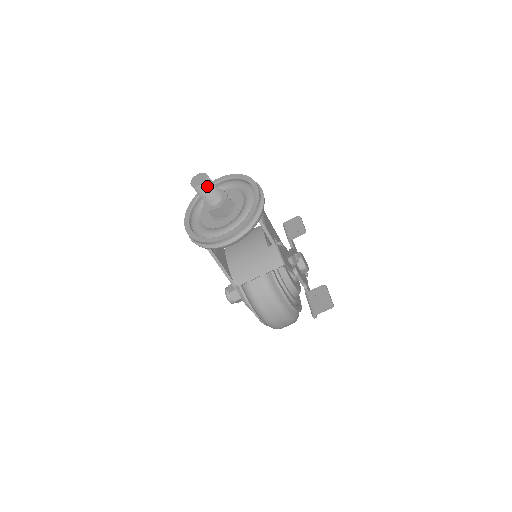
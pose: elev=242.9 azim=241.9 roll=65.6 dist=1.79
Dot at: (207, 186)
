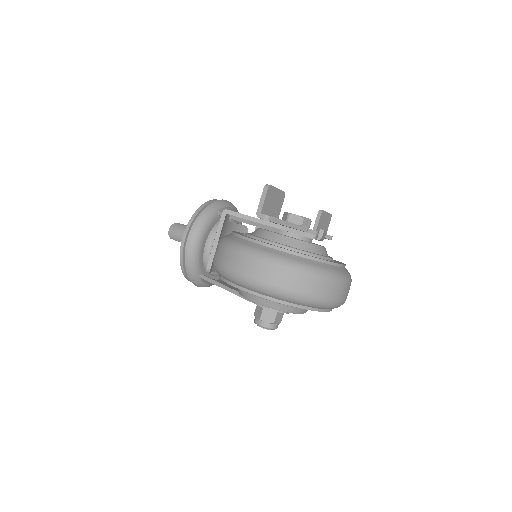
Dot at: (176, 227)
